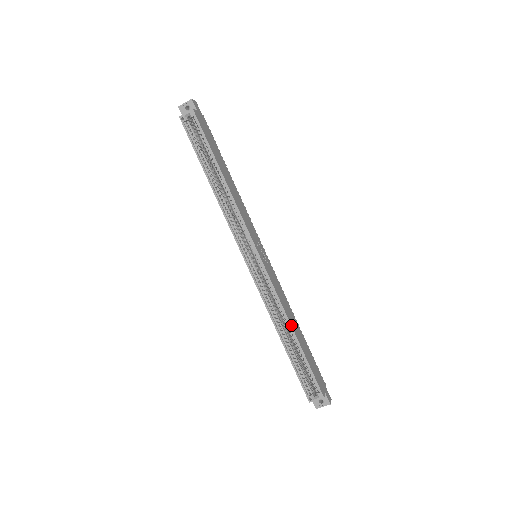
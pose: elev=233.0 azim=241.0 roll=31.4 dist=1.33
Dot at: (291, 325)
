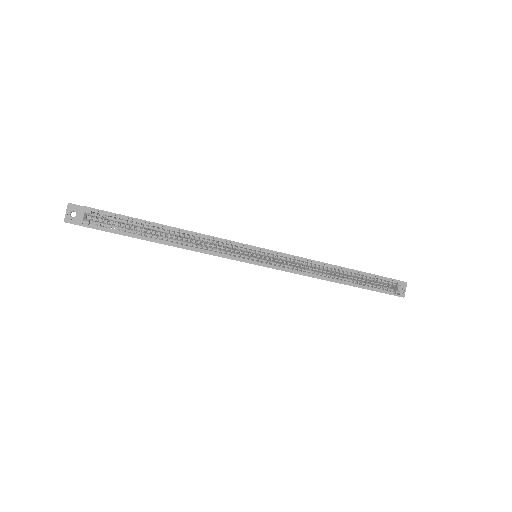
Dot at: (335, 265)
